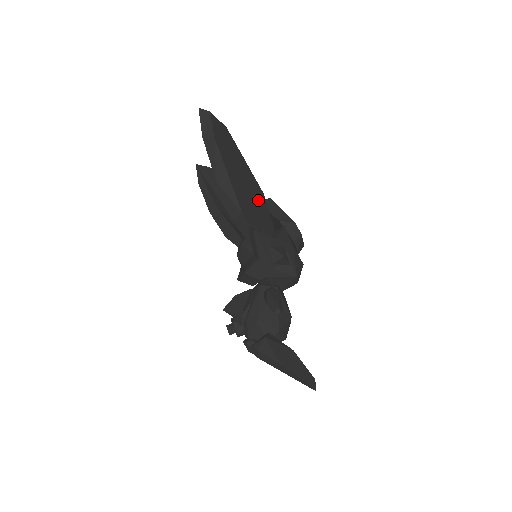
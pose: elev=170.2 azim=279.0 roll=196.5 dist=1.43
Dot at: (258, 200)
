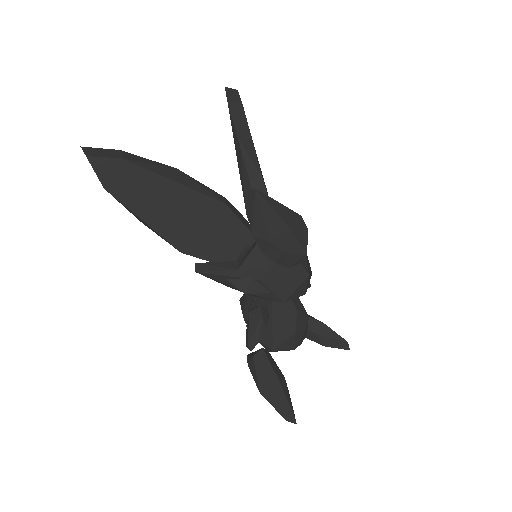
Dot at: (213, 219)
